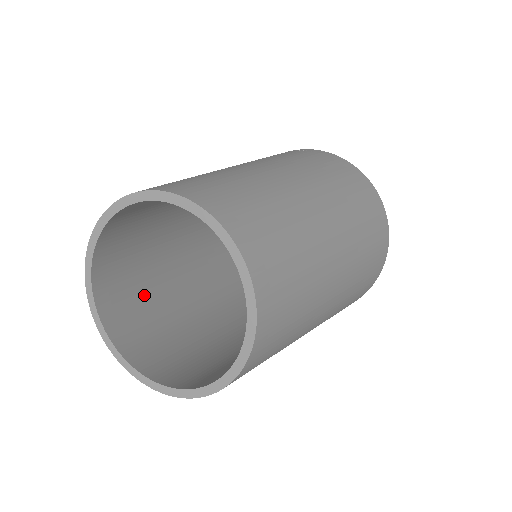
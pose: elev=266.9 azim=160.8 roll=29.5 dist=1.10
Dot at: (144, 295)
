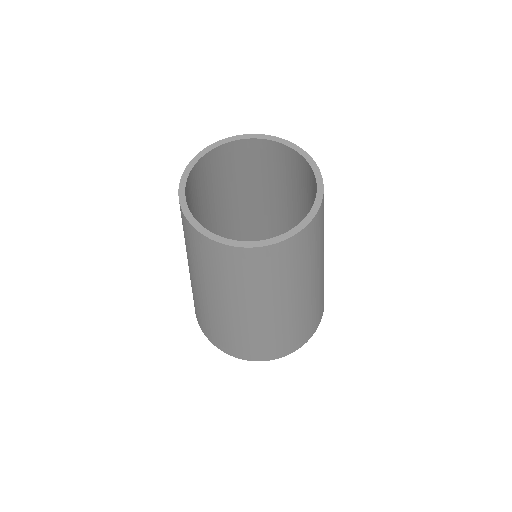
Dot at: (200, 195)
